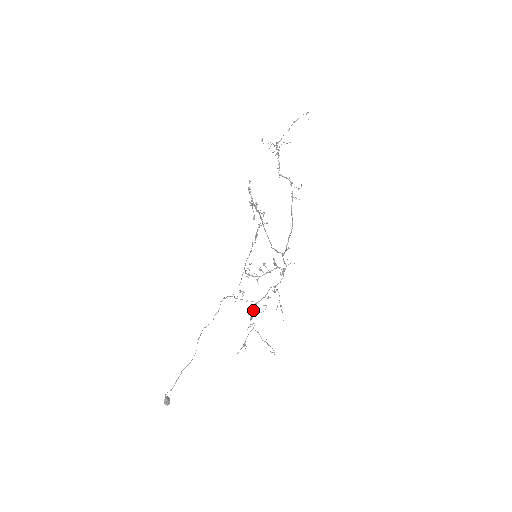
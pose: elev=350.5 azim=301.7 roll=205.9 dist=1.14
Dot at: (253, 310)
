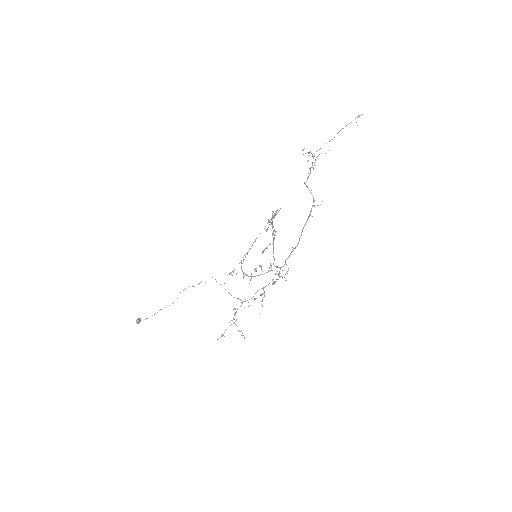
Dot at: occluded
